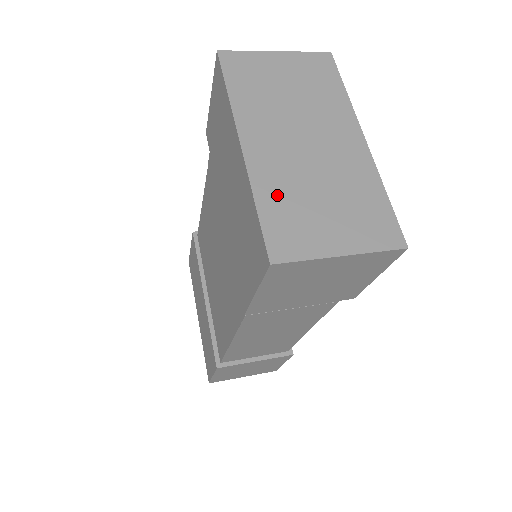
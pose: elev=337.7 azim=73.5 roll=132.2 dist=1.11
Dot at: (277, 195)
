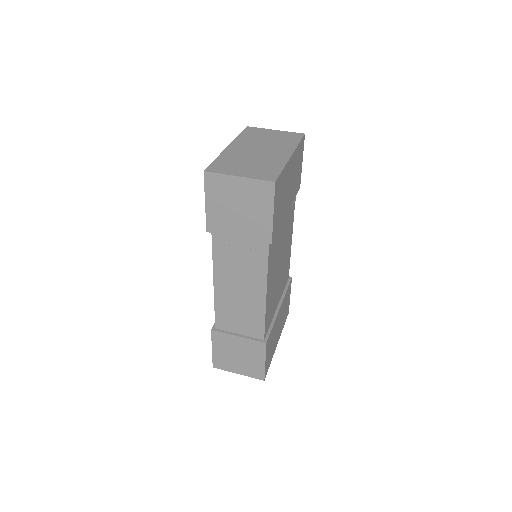
Dot at: (228, 159)
